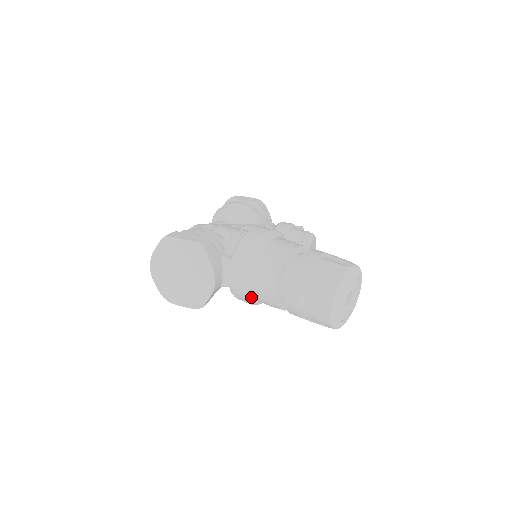
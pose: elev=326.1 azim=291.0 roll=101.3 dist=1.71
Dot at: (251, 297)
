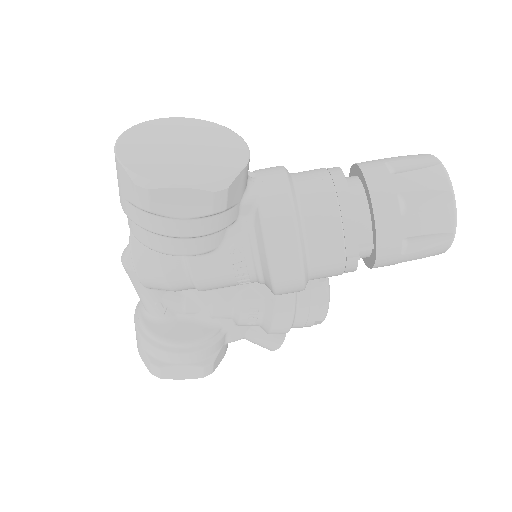
Dot at: (298, 214)
